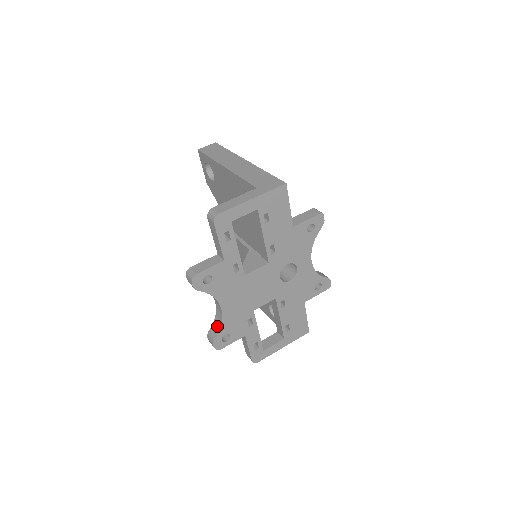
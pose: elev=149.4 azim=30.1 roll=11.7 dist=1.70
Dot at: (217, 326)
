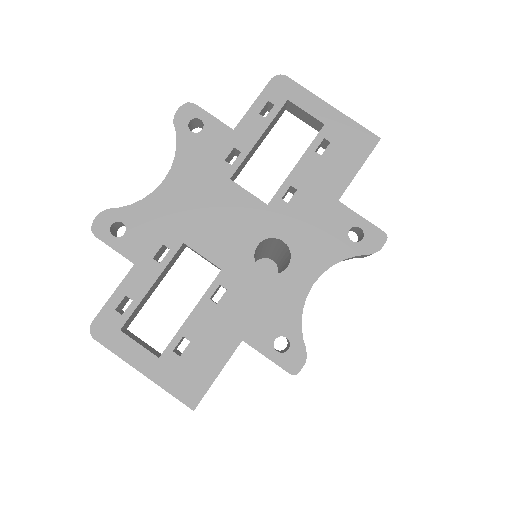
Dot at: (131, 206)
